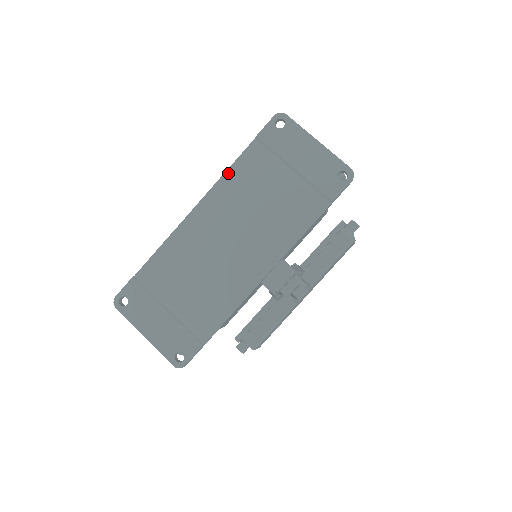
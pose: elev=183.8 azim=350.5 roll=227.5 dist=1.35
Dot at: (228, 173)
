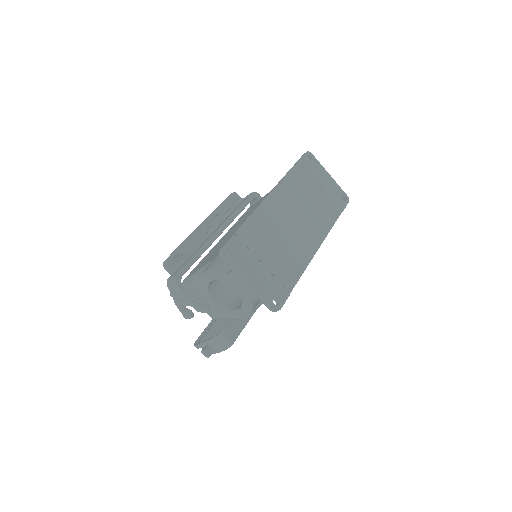
Dot at: (286, 177)
